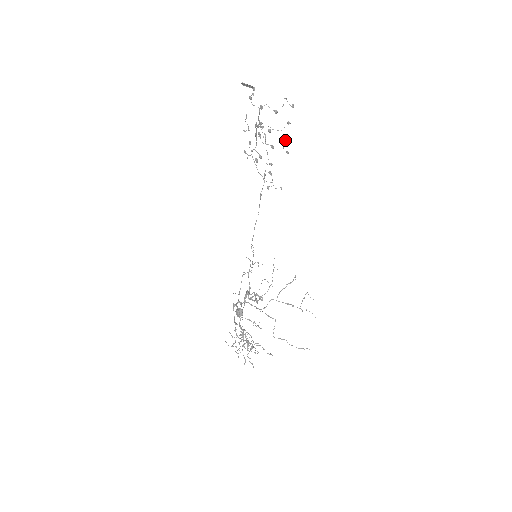
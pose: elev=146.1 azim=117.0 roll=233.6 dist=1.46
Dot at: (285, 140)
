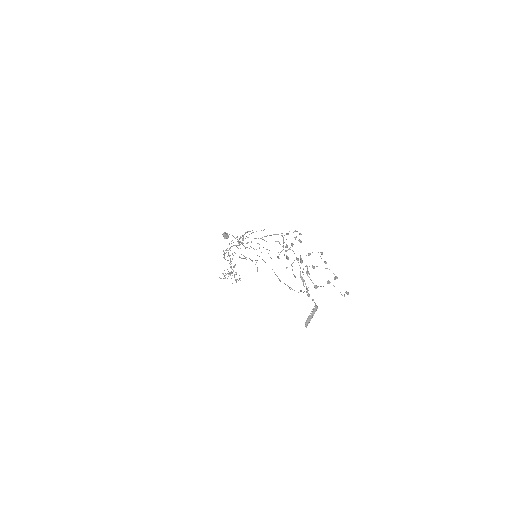
Dot at: (325, 262)
